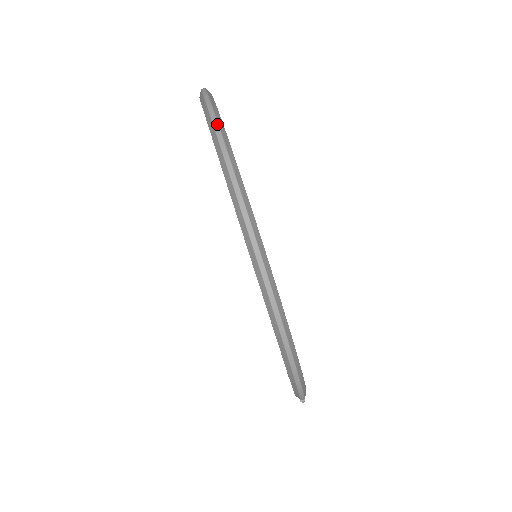
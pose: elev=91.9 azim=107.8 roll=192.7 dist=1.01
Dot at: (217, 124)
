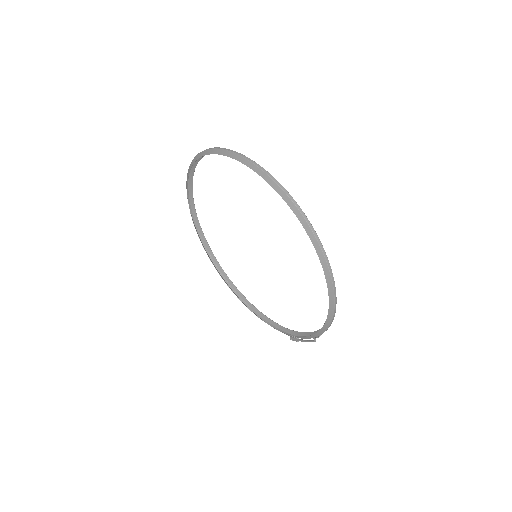
Dot at: (259, 165)
